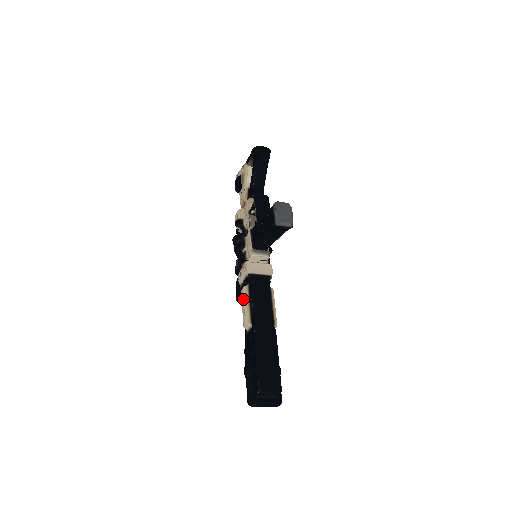
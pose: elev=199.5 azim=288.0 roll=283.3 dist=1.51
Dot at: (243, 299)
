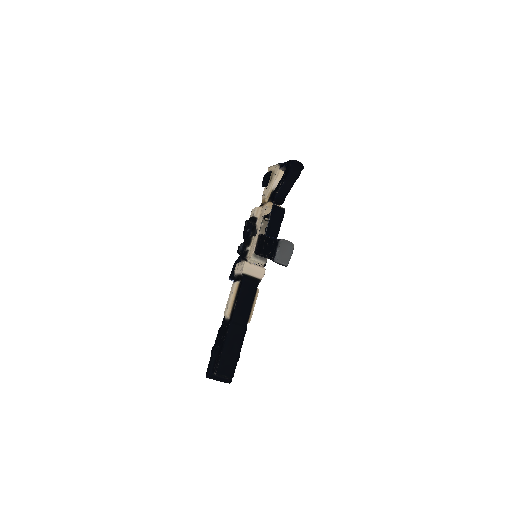
Dot at: (231, 292)
